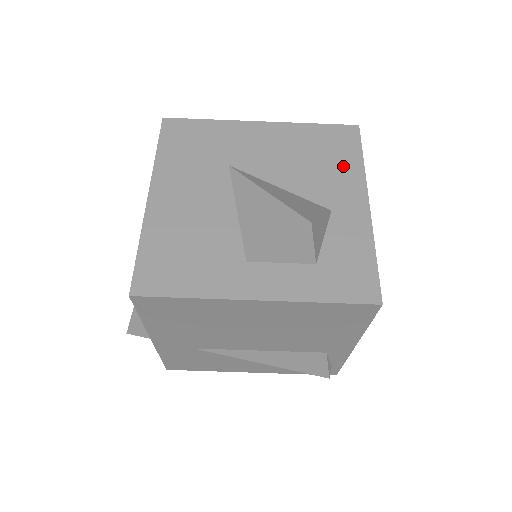
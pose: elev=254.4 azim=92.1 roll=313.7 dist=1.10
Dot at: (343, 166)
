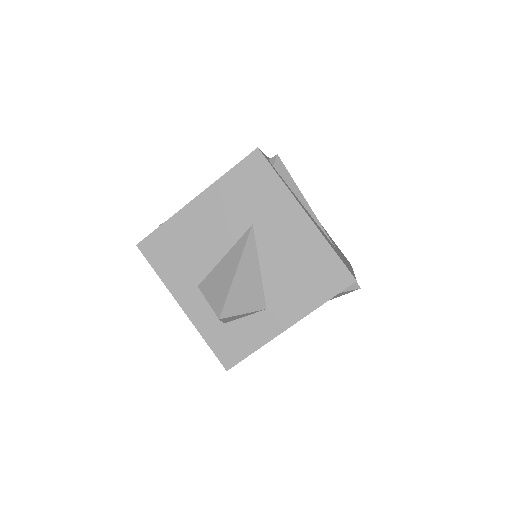
Dot at: (308, 294)
